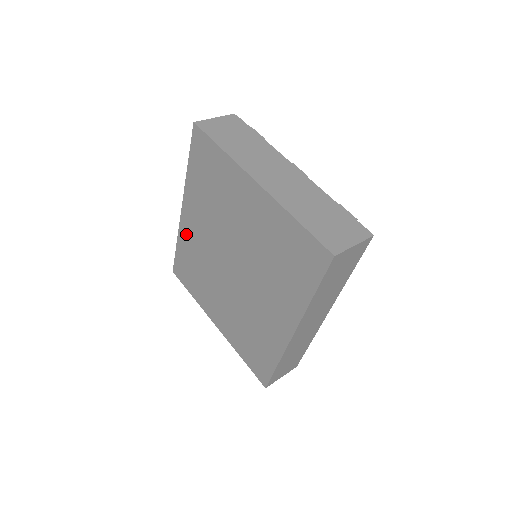
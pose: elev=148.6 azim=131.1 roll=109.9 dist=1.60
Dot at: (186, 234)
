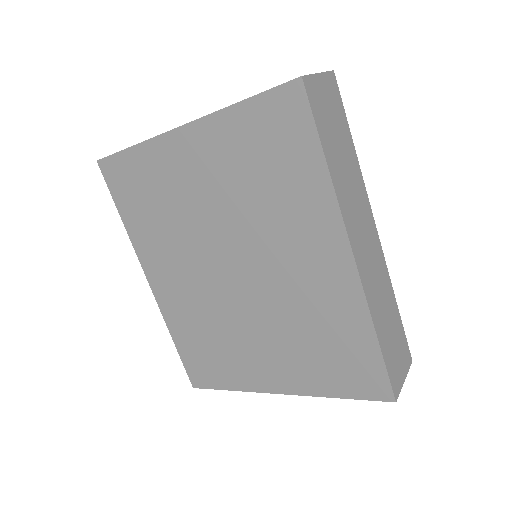
Dot at: (171, 309)
